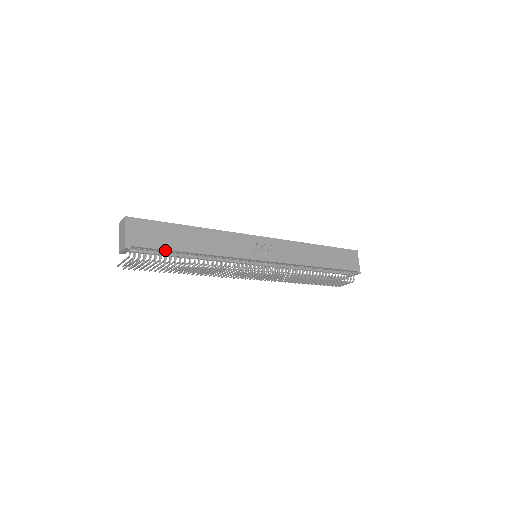
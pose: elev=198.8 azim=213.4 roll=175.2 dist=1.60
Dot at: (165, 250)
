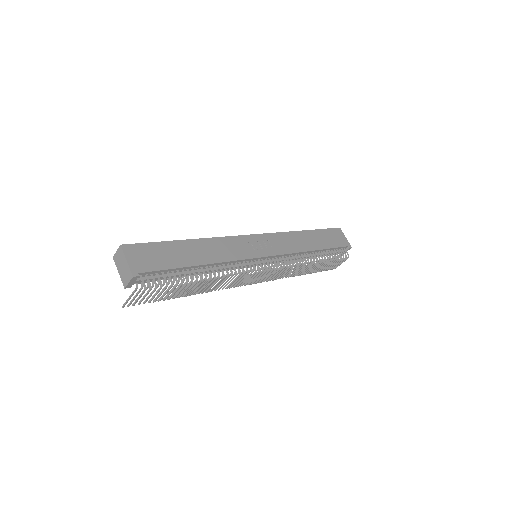
Dot at: (172, 269)
